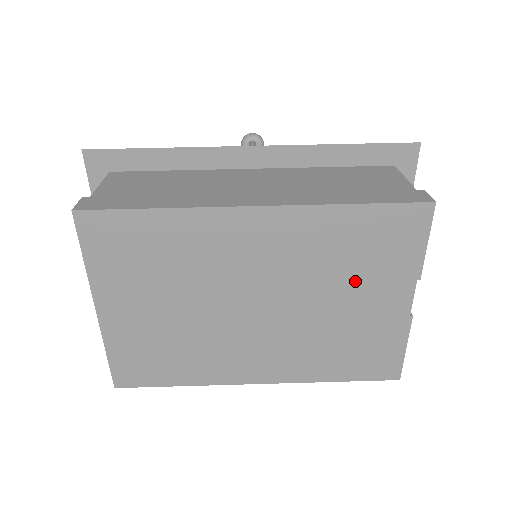
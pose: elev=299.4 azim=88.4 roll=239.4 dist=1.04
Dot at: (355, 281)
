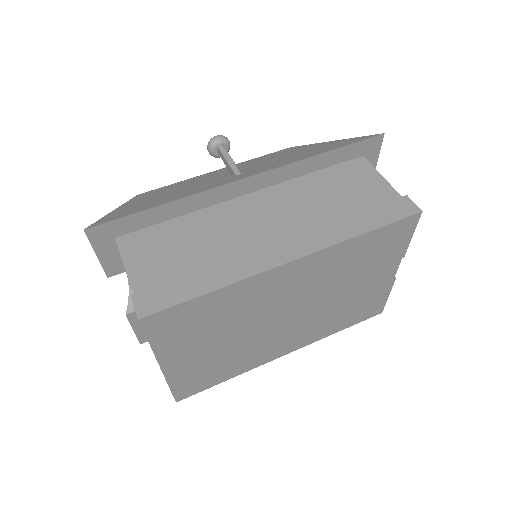
Dot at: (360, 275)
